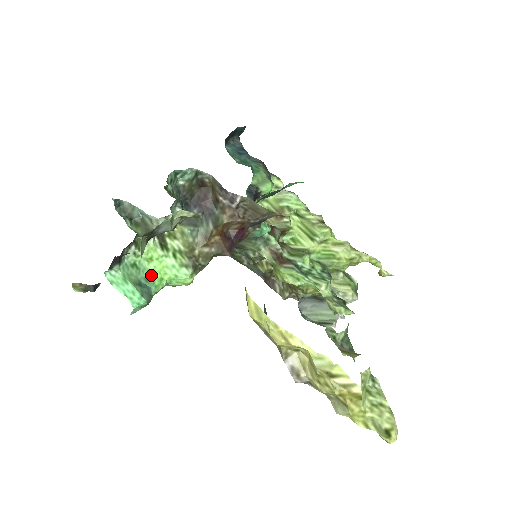
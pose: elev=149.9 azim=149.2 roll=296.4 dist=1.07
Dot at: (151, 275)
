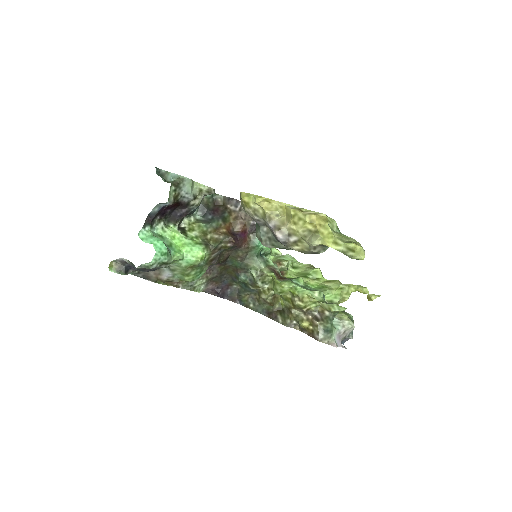
Dot at: (172, 245)
